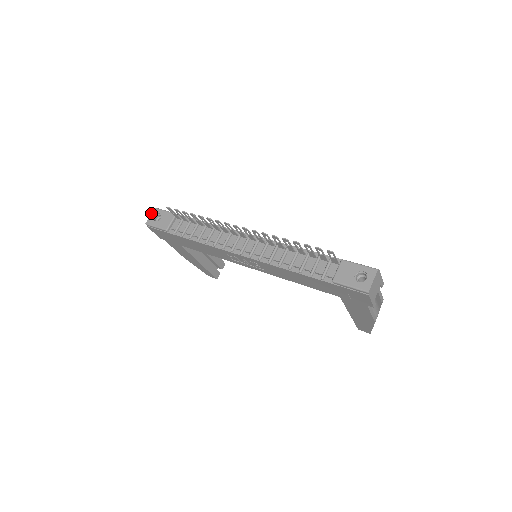
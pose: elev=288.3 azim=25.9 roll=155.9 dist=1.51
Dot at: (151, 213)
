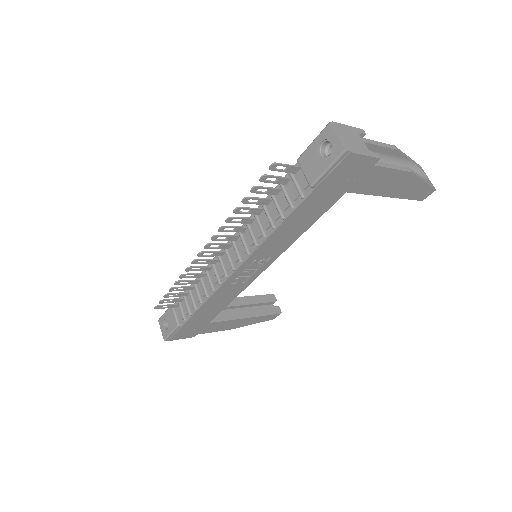
Dot at: occluded
